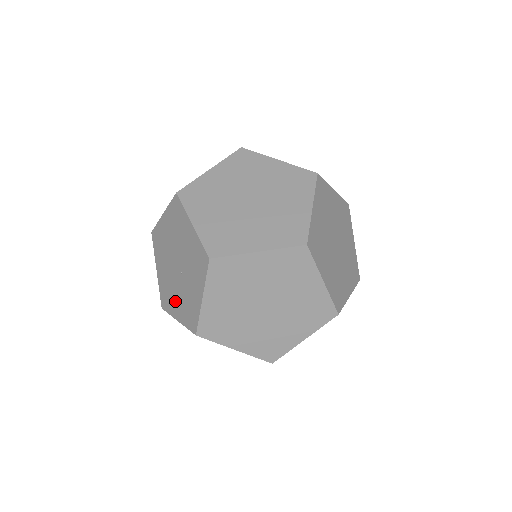
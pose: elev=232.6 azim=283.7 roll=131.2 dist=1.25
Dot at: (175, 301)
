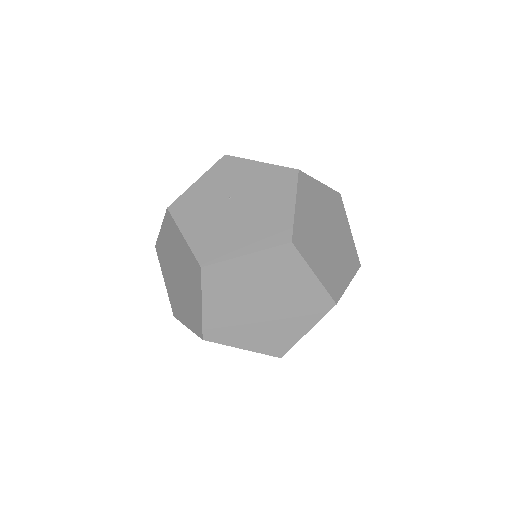
Dot at: (167, 276)
